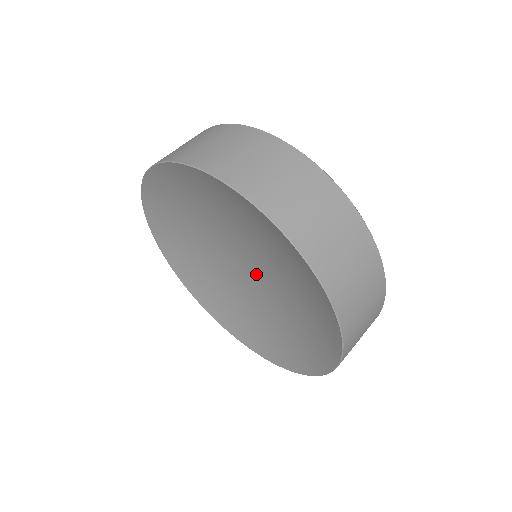
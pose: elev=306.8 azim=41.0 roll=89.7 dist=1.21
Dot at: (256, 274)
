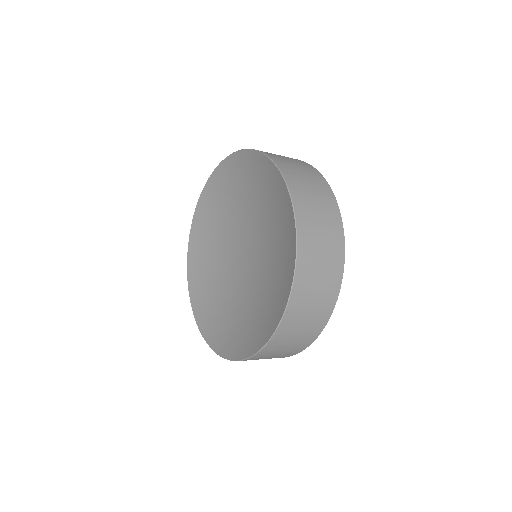
Dot at: (250, 262)
